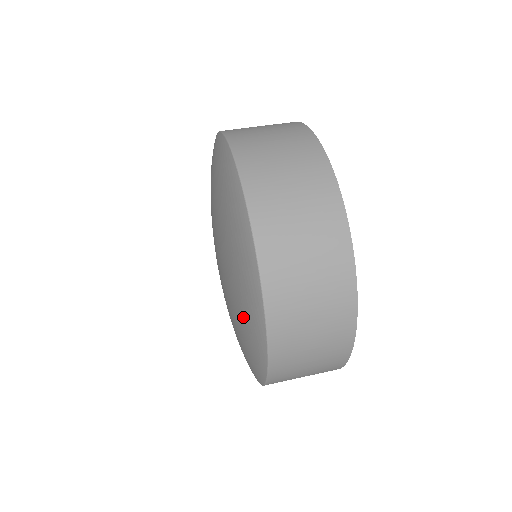
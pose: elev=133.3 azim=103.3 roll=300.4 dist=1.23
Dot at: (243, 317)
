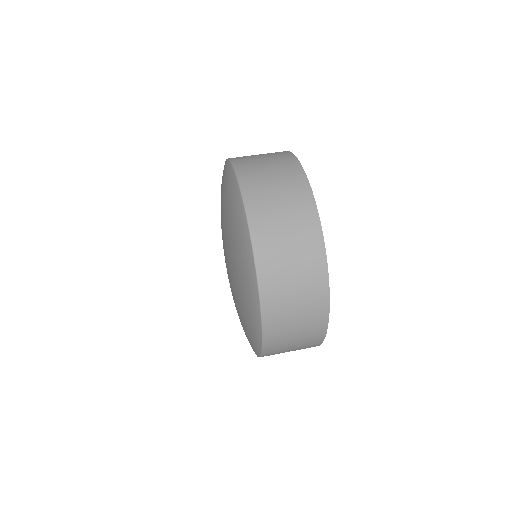
Dot at: (243, 328)
